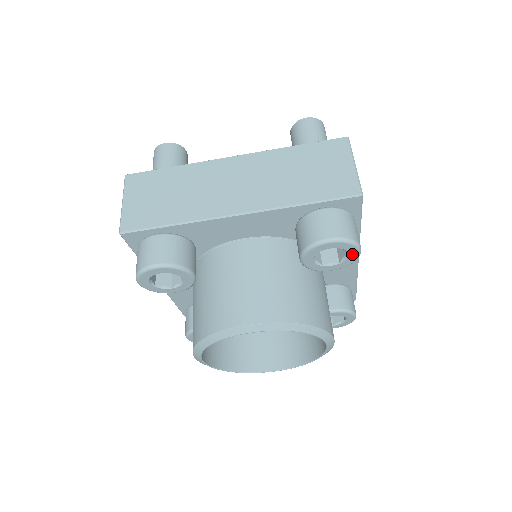
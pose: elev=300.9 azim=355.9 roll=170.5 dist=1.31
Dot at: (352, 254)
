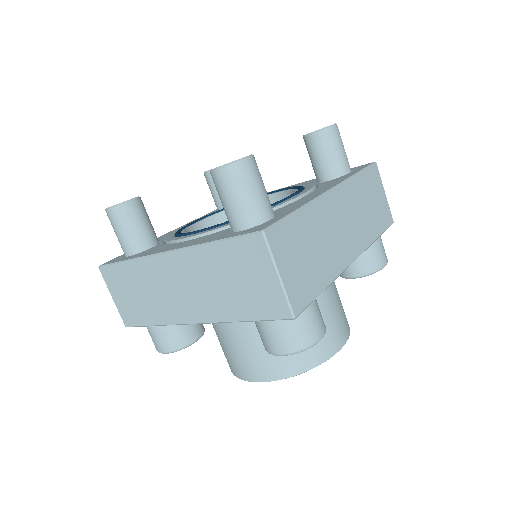
Dot at: occluded
